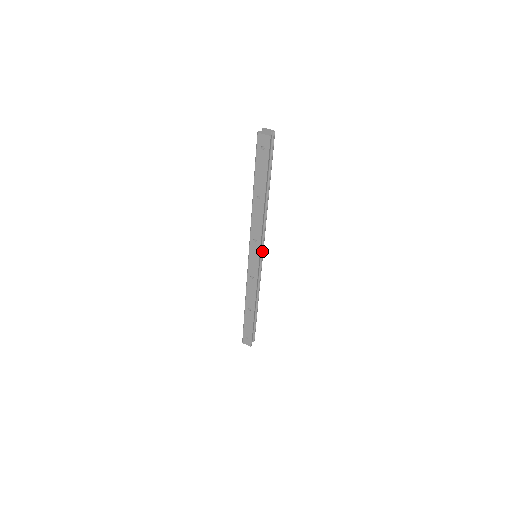
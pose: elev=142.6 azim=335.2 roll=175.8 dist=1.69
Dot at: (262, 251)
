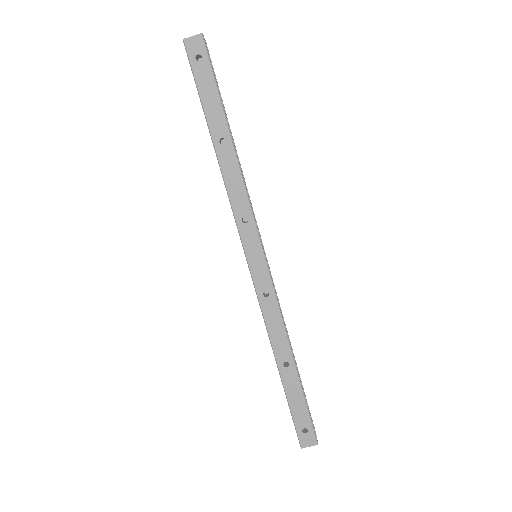
Dot at: occluded
